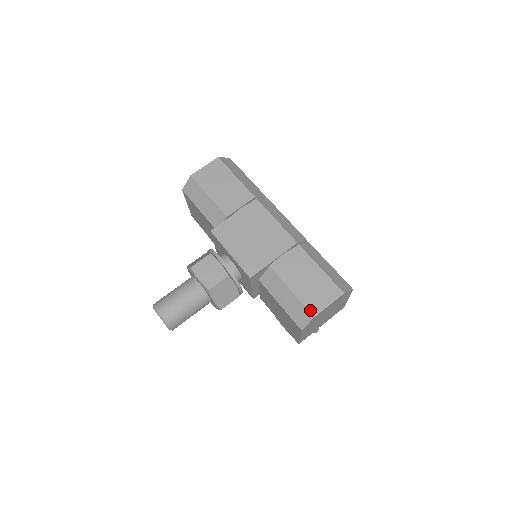
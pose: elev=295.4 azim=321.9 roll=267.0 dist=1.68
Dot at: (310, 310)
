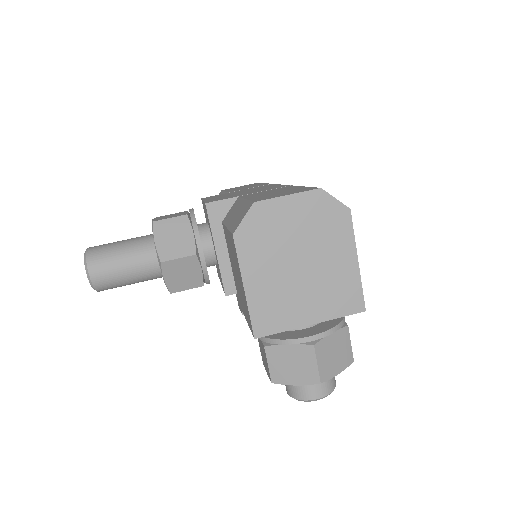
Dot at: (254, 200)
